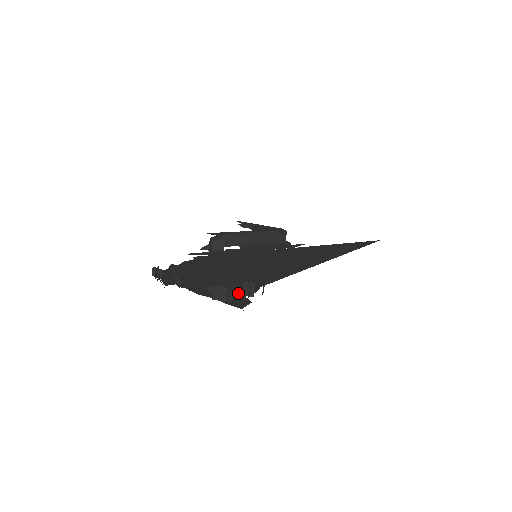
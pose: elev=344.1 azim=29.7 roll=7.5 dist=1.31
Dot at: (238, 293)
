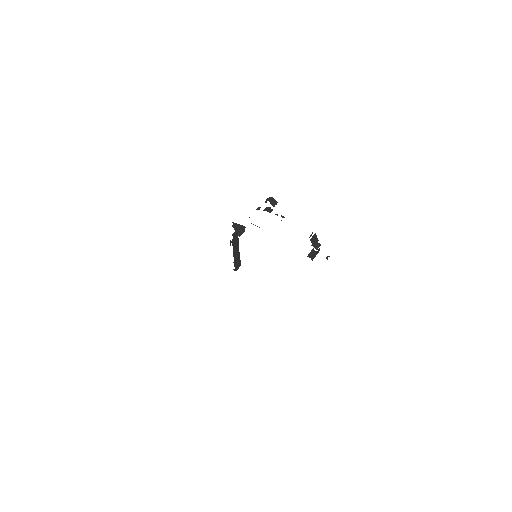
Dot at: (319, 248)
